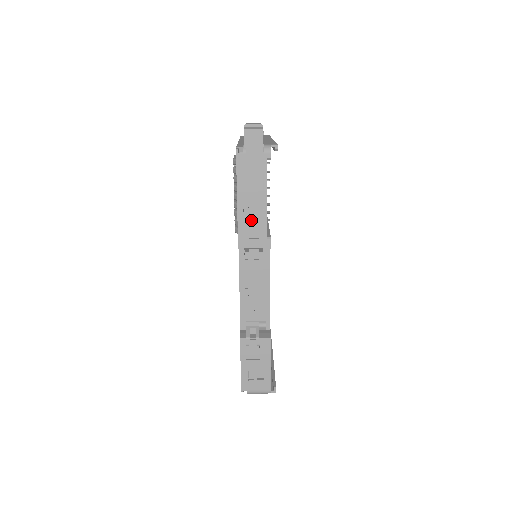
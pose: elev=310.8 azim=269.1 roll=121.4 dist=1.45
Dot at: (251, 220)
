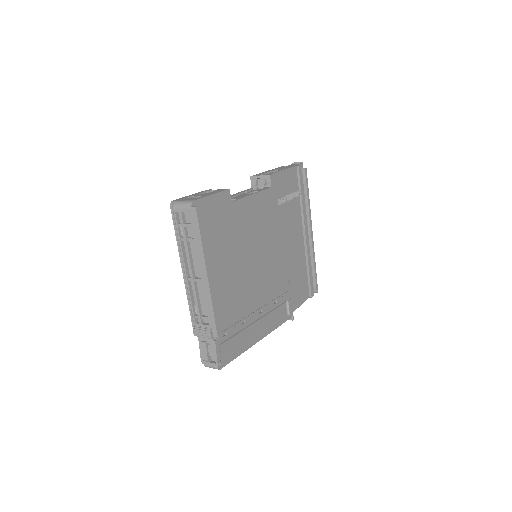
Dot at: occluded
